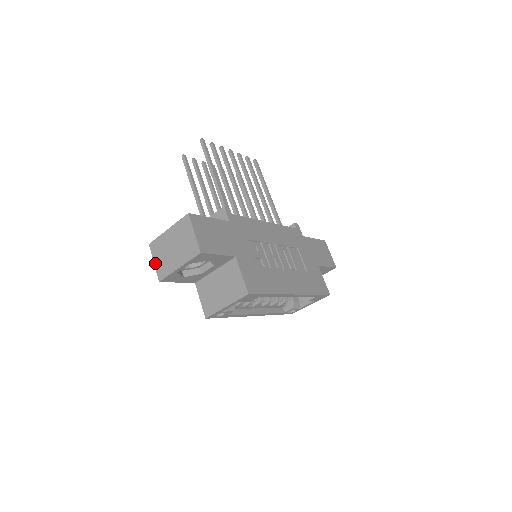
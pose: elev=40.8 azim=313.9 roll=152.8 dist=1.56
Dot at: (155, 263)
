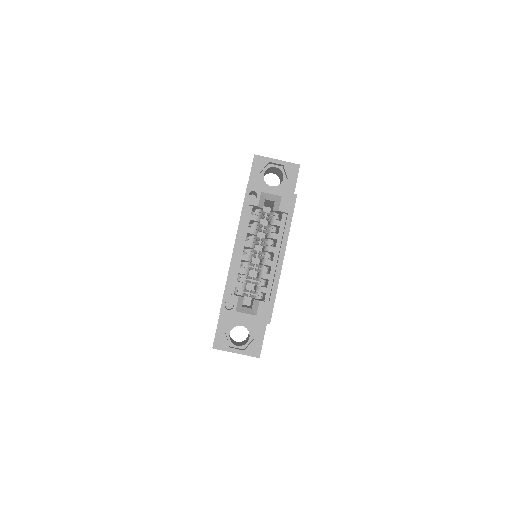
Dot at: occluded
